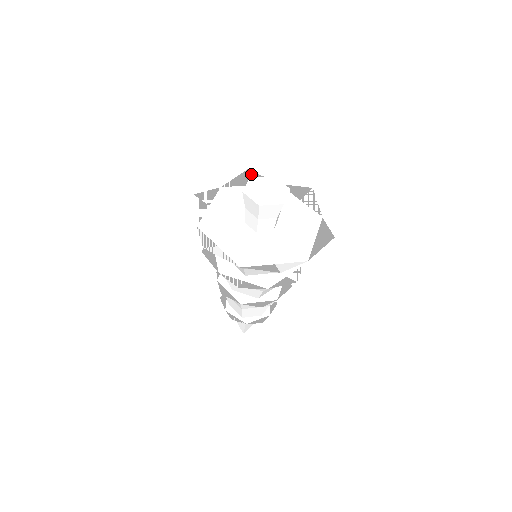
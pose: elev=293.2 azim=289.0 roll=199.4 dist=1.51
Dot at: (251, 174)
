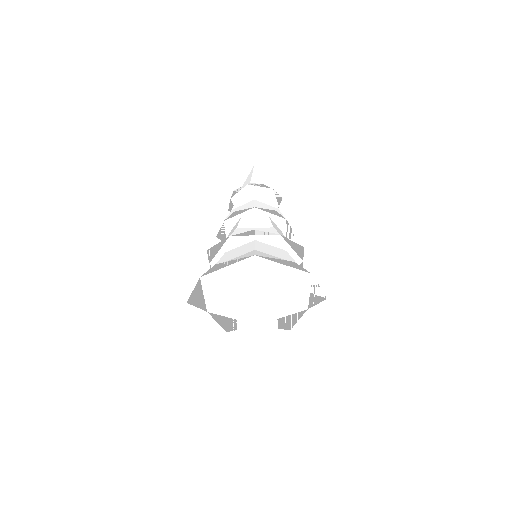
Dot at: (221, 264)
